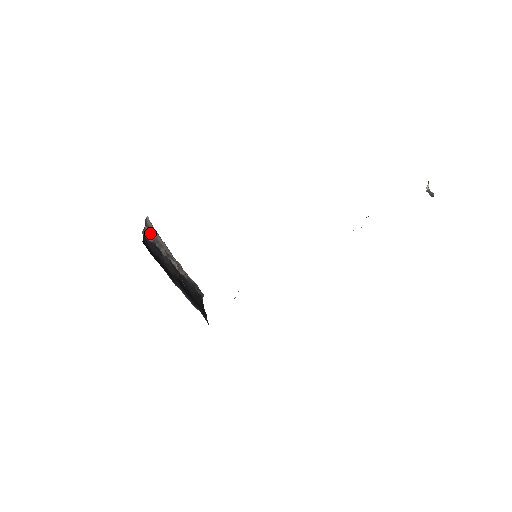
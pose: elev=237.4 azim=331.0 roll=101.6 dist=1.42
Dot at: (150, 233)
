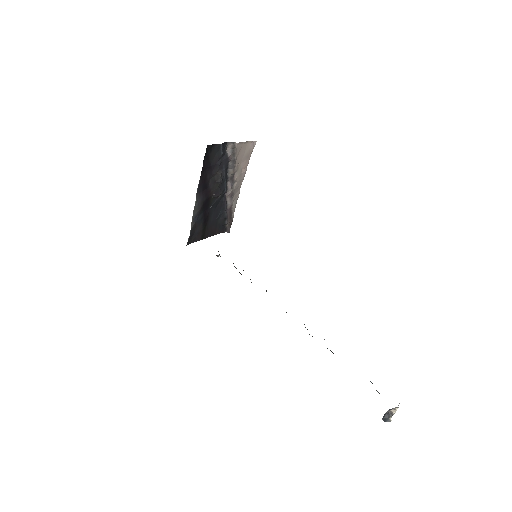
Dot at: (235, 151)
